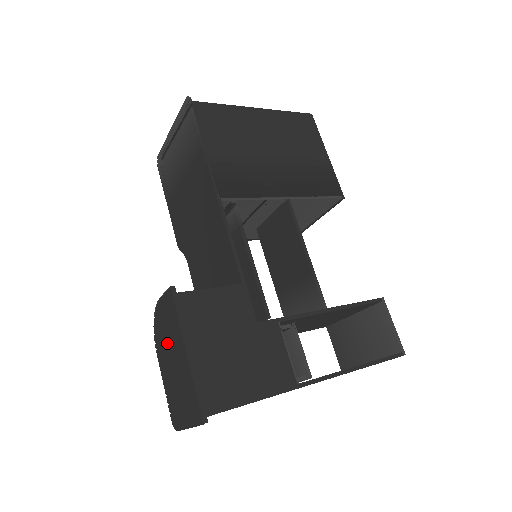
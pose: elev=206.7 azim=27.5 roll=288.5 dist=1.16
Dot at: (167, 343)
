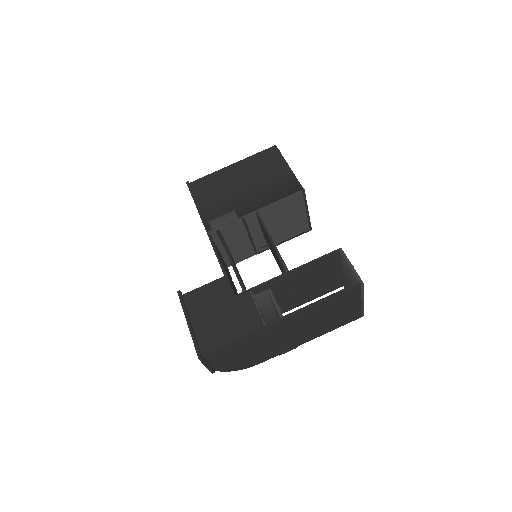
Dot at: occluded
